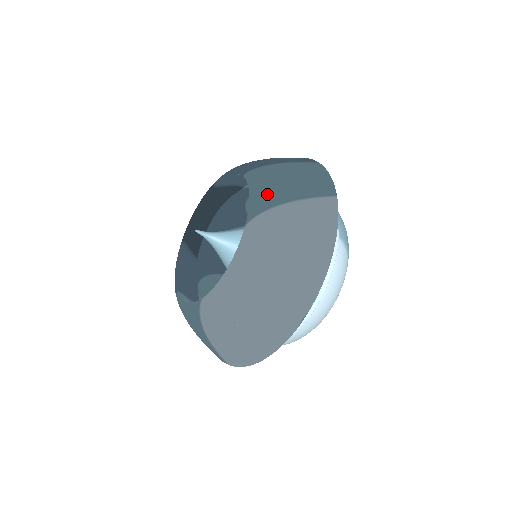
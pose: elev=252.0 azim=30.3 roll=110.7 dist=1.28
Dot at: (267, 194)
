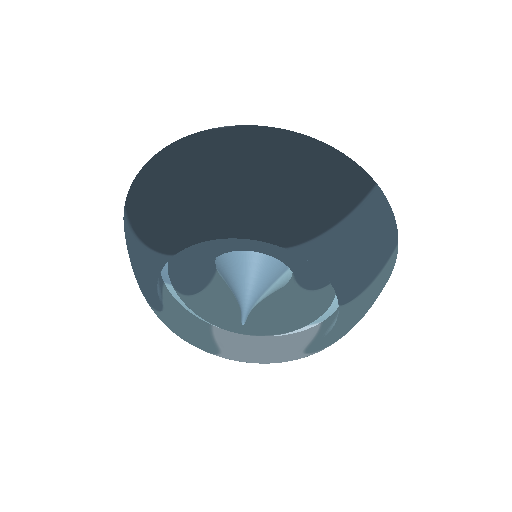
Dot at: (346, 333)
